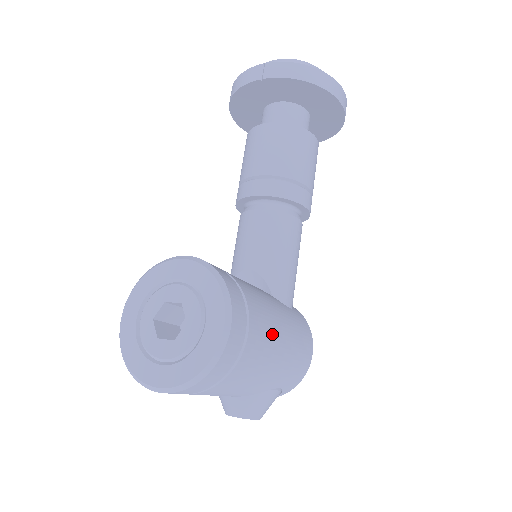
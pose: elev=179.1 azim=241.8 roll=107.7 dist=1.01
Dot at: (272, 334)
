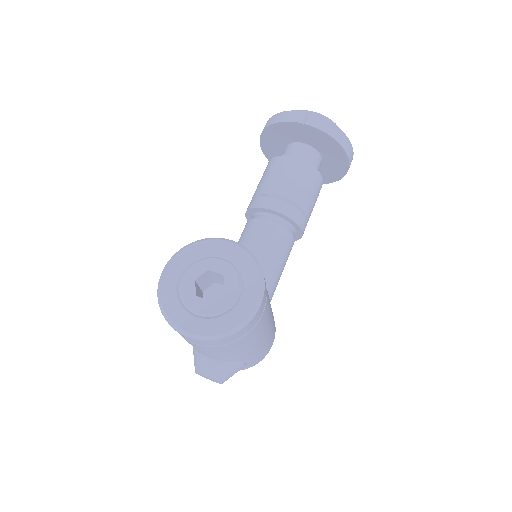
Dot at: (268, 319)
